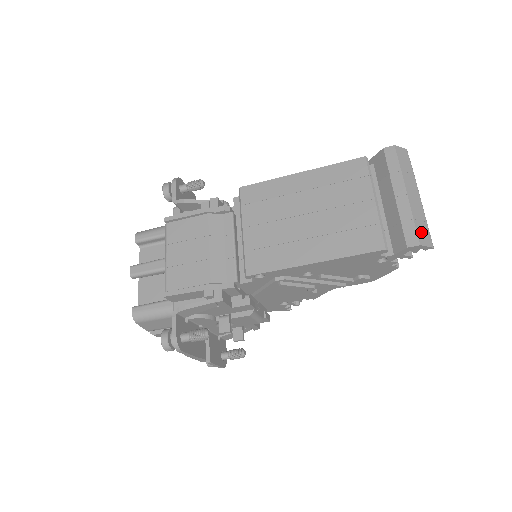
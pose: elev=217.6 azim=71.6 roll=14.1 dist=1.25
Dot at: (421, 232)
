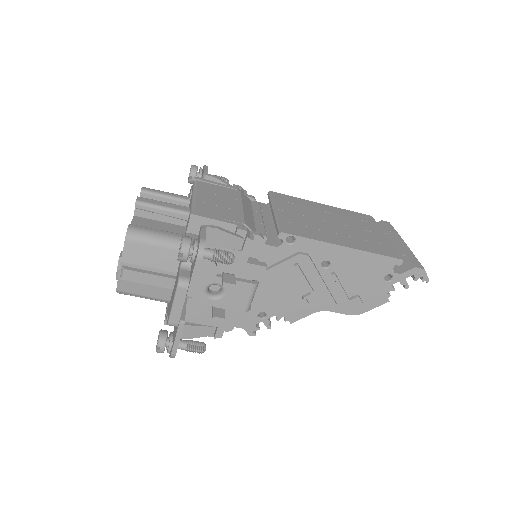
Dot at: occluded
